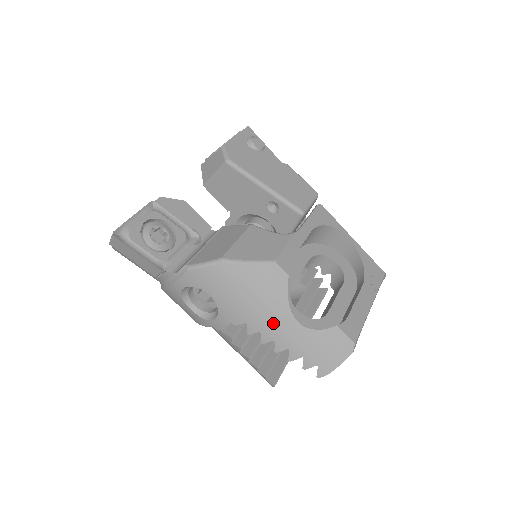
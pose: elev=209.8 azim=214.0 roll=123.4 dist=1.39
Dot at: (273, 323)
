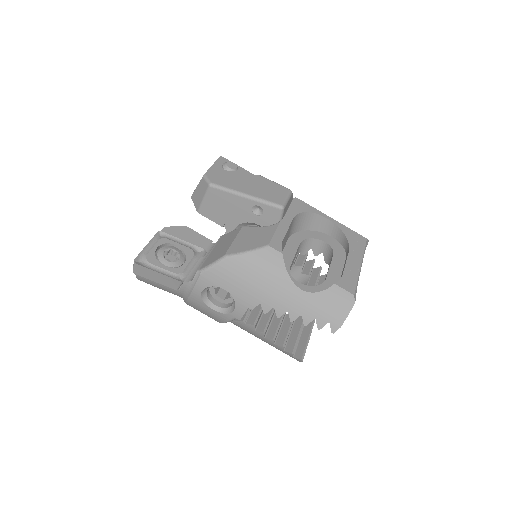
Dot at: (282, 297)
